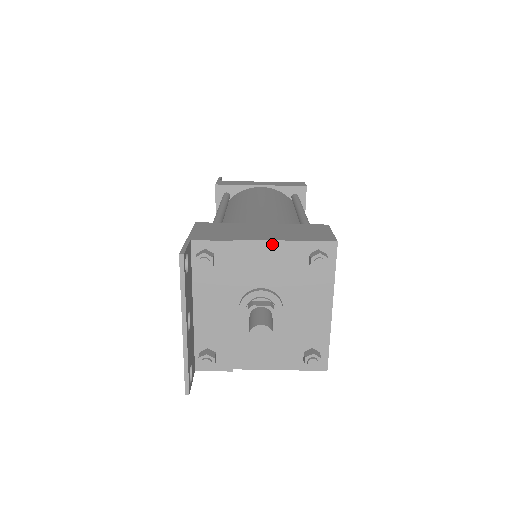
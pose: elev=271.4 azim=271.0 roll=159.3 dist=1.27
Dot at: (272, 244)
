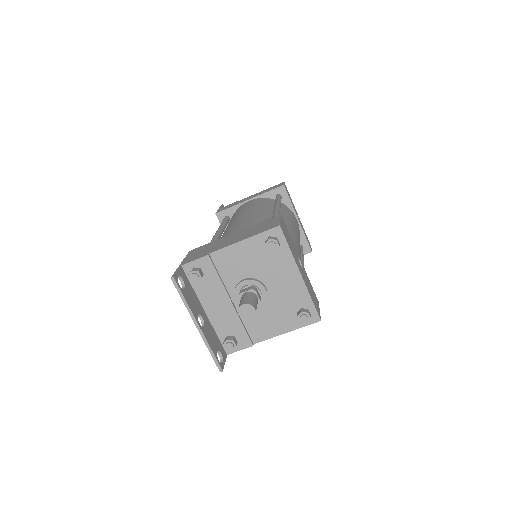
Dot at: (236, 246)
